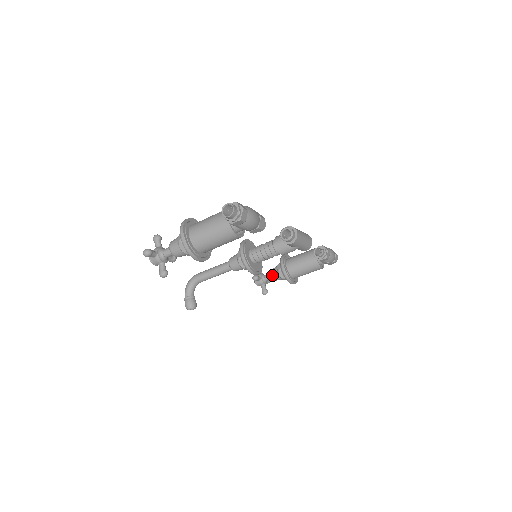
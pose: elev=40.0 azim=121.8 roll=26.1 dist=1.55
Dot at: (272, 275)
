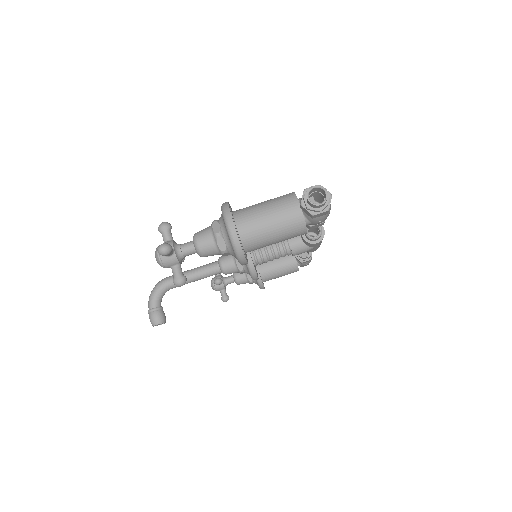
Dot at: (237, 278)
